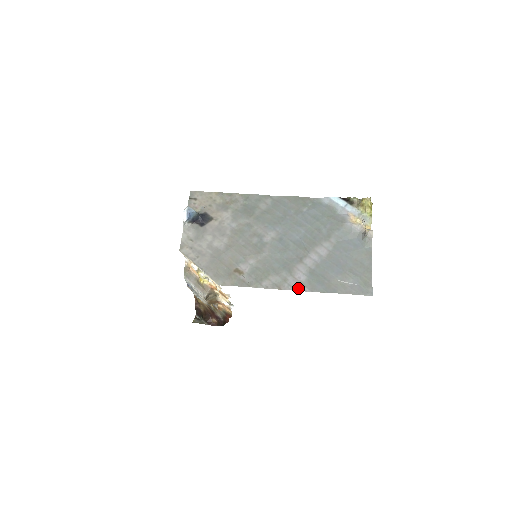
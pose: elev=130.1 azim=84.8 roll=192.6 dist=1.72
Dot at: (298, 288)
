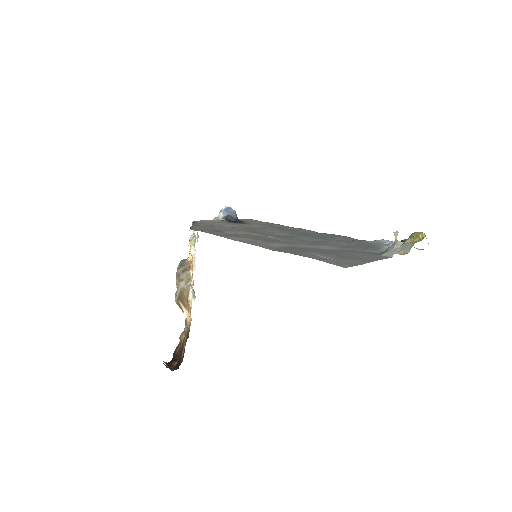
Dot at: (261, 246)
